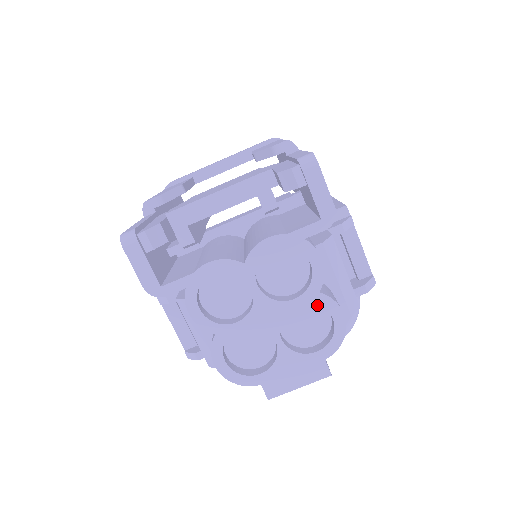
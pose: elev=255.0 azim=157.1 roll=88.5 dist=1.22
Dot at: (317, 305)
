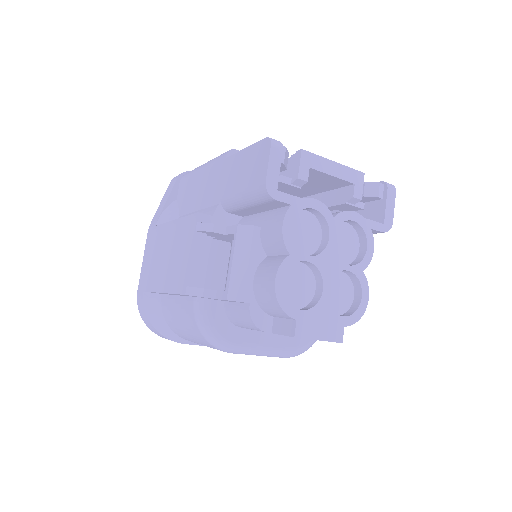
Dot at: (350, 284)
